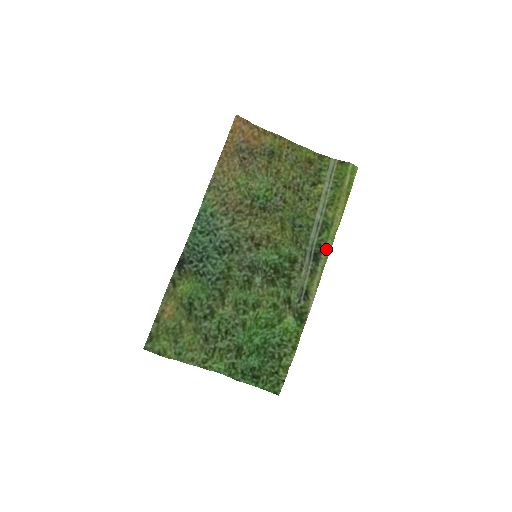
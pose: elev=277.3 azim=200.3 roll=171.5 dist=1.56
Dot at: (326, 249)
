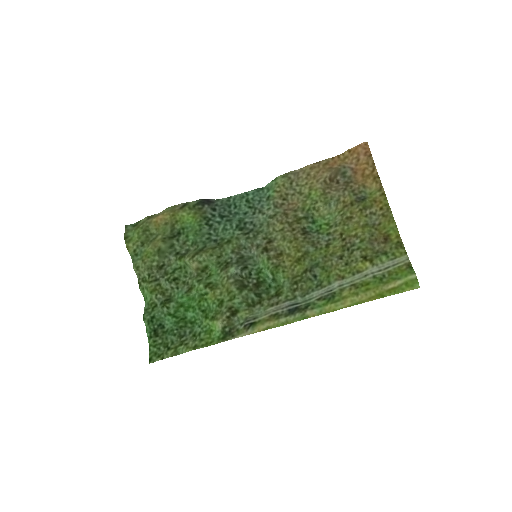
Dot at: (307, 313)
